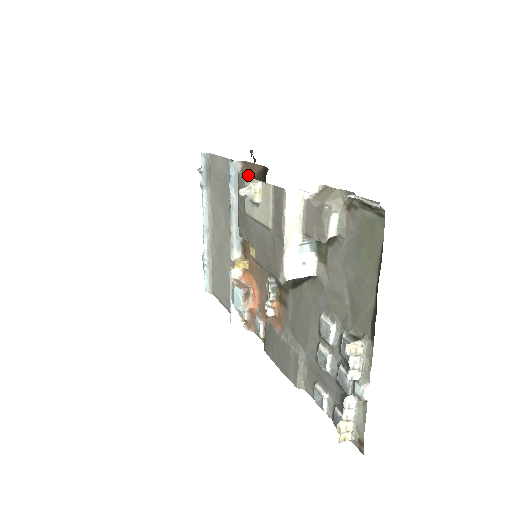
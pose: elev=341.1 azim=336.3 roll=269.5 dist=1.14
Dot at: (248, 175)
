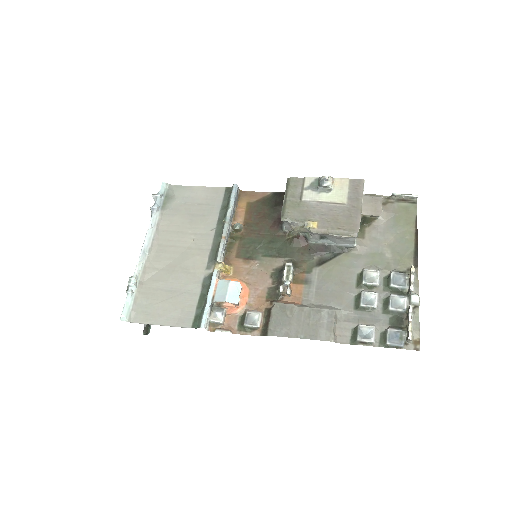
Dot at: (246, 199)
